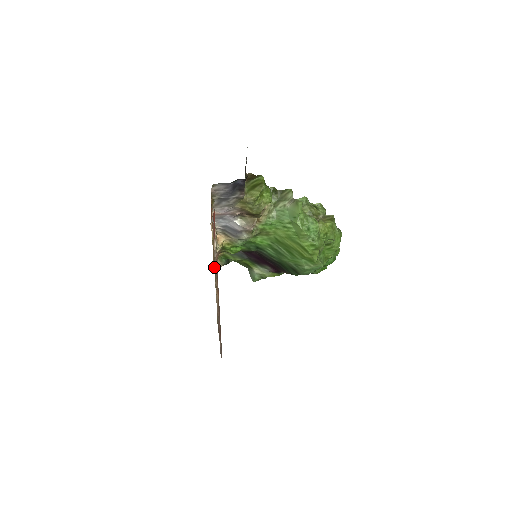
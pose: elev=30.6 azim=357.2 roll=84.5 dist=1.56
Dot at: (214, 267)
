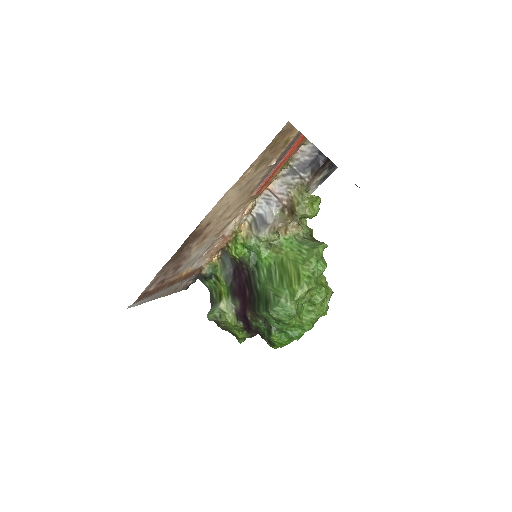
Dot at: (276, 143)
